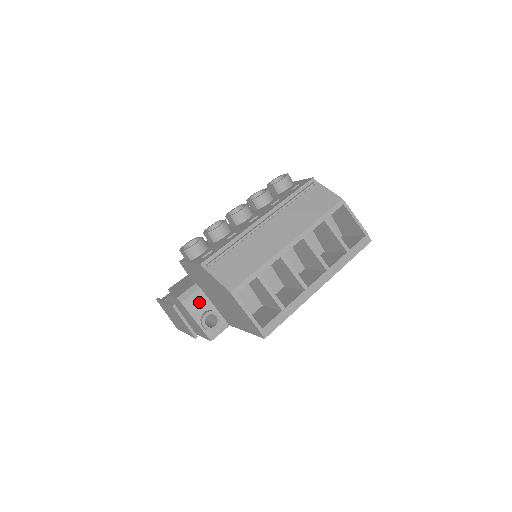
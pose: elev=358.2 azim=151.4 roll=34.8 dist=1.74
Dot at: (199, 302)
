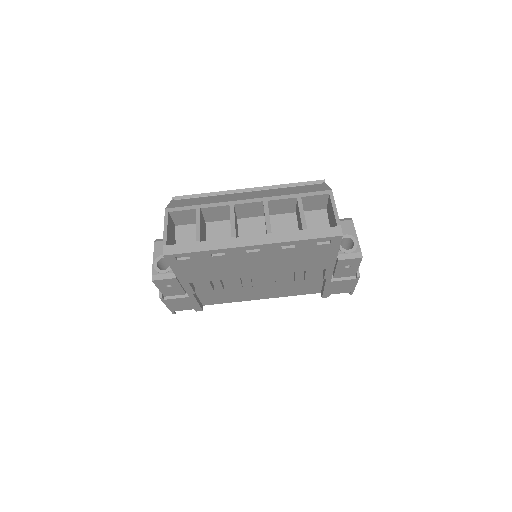
Dot at: occluded
